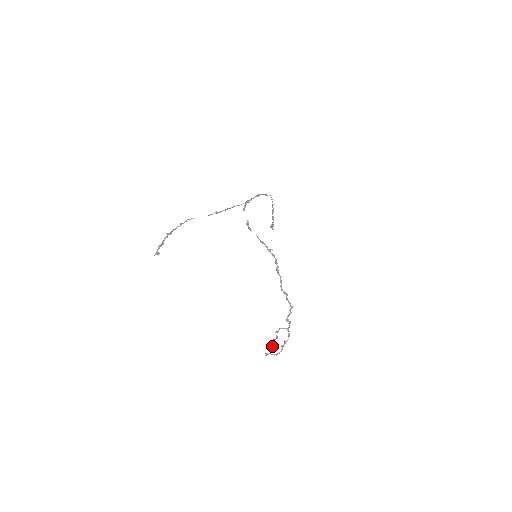
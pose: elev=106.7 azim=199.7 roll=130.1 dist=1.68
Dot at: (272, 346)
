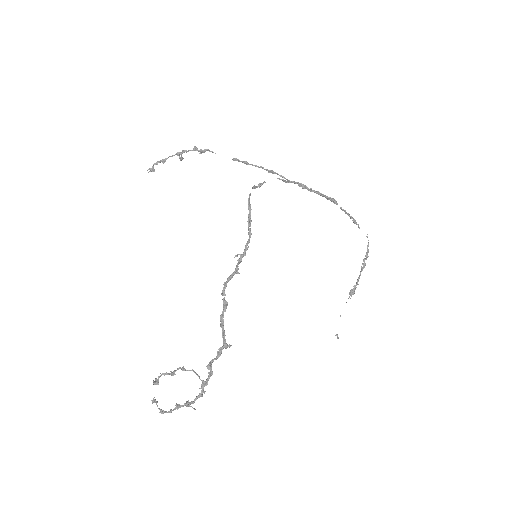
Dot at: (158, 382)
